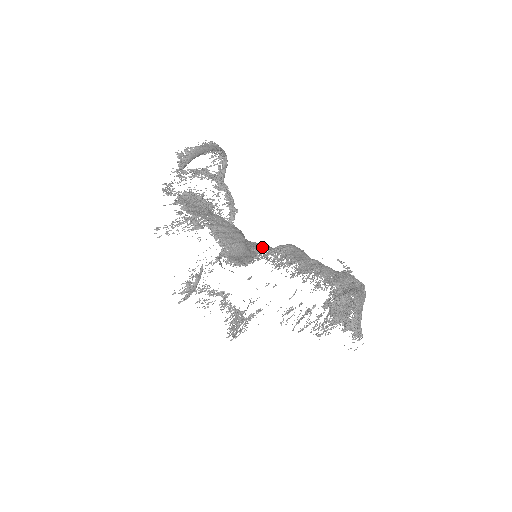
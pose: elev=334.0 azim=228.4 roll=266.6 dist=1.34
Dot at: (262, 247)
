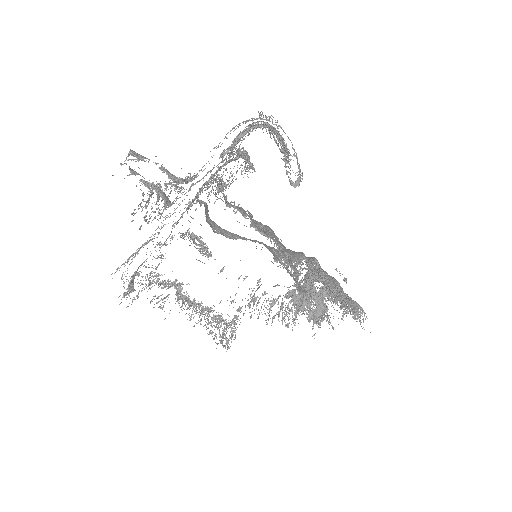
Dot at: (277, 253)
